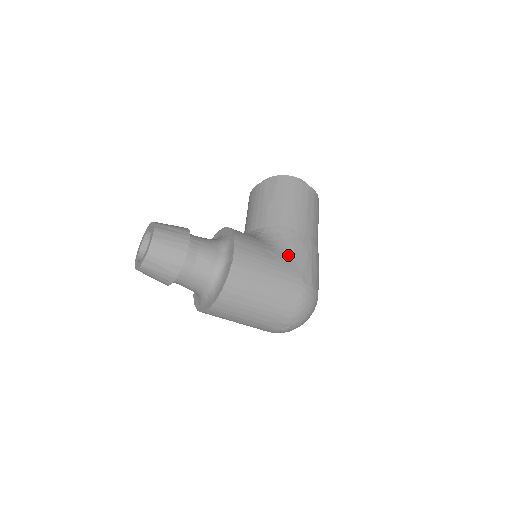
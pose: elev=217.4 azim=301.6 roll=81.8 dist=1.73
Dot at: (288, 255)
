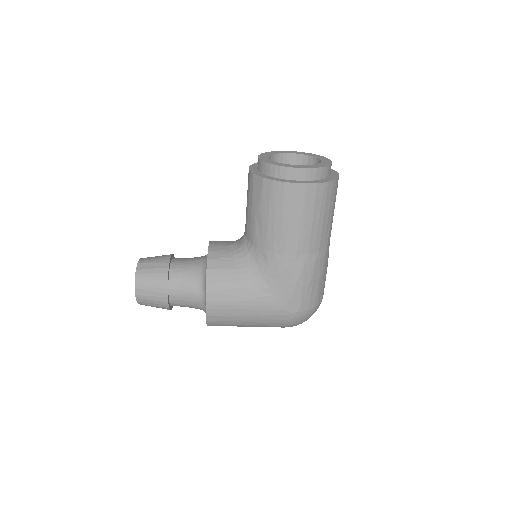
Dot at: (271, 288)
